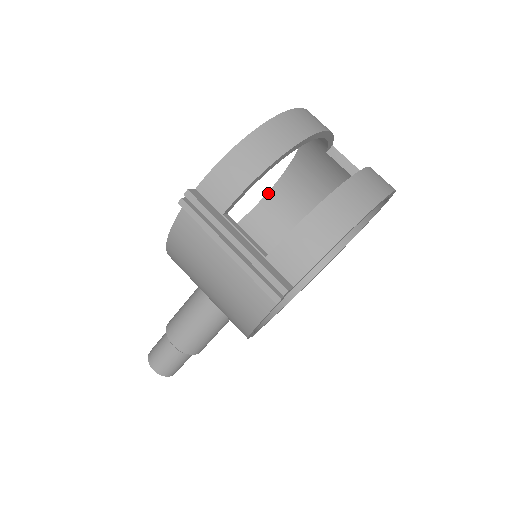
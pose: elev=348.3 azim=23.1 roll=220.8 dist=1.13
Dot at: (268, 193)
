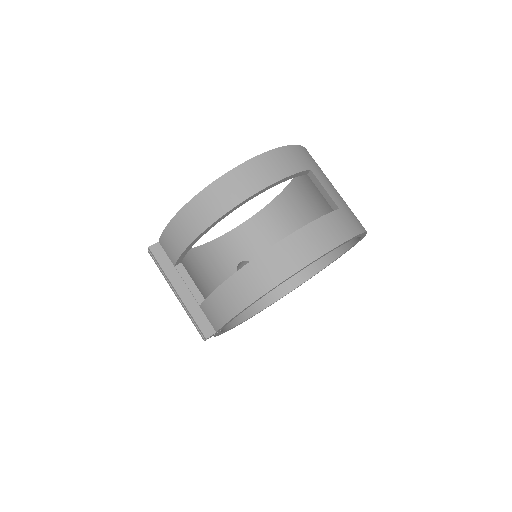
Dot at: (294, 178)
